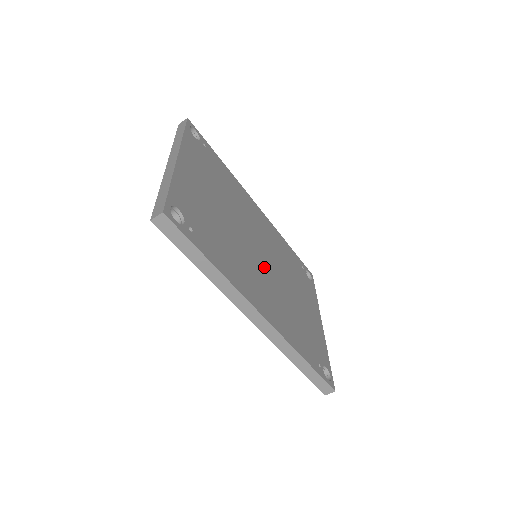
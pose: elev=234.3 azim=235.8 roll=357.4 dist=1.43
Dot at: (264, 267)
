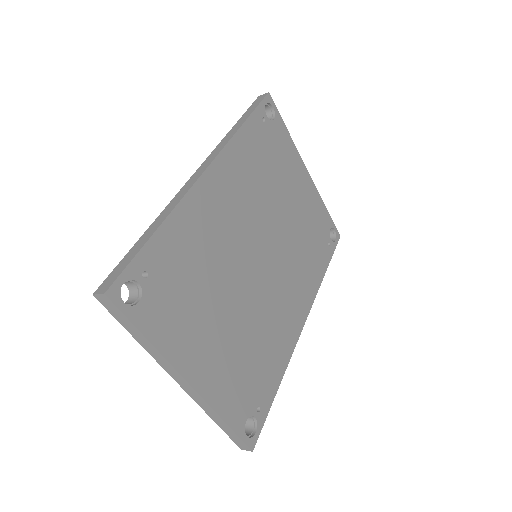
Dot at: (272, 266)
